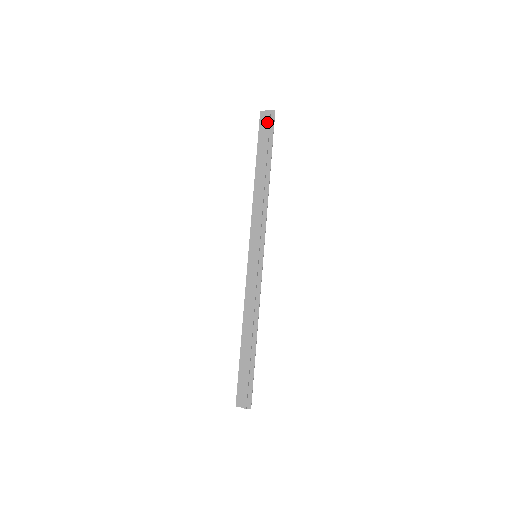
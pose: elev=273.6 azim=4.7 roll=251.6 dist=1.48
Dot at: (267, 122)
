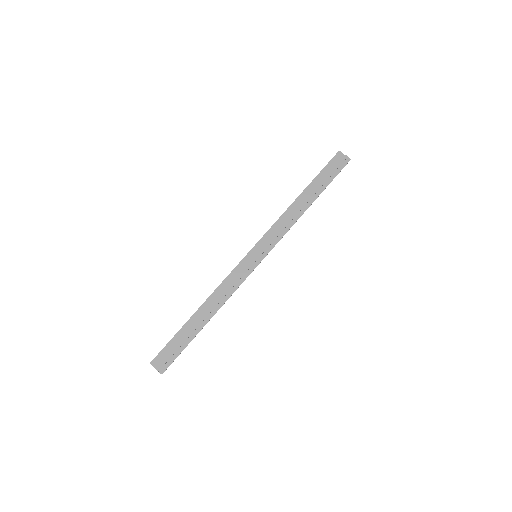
Dot at: (339, 163)
